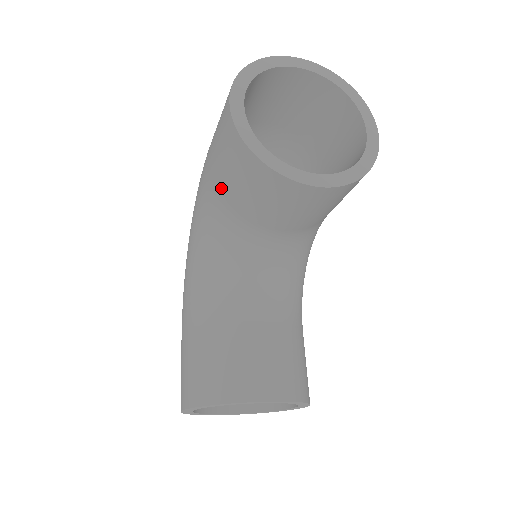
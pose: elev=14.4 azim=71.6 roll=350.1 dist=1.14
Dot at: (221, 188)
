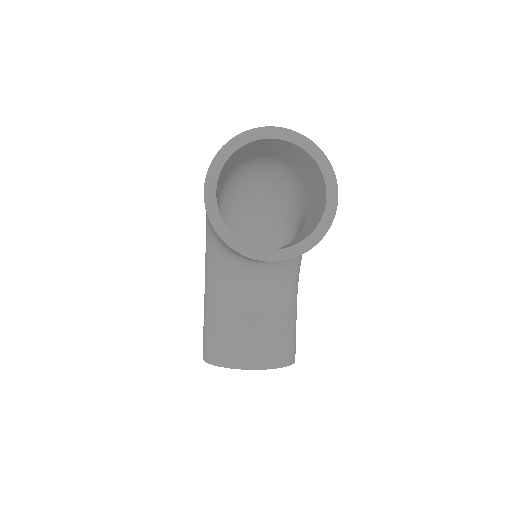
Dot at: occluded
